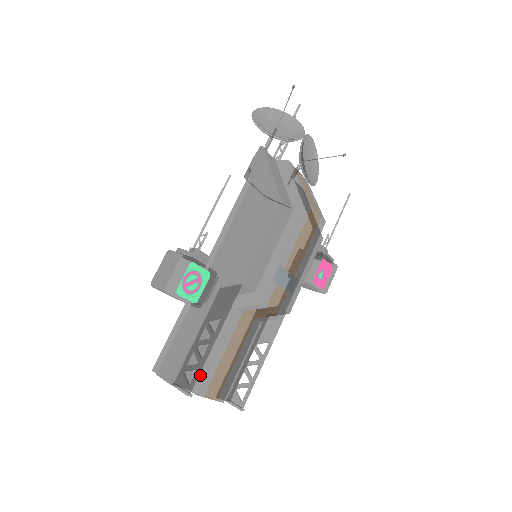
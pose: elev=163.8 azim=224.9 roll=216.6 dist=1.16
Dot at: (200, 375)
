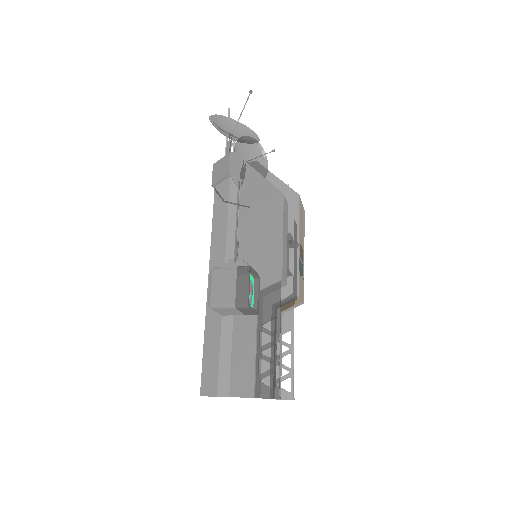
Dot at: (267, 380)
